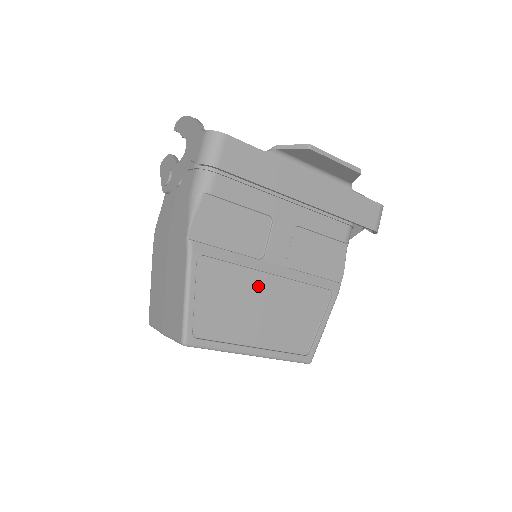
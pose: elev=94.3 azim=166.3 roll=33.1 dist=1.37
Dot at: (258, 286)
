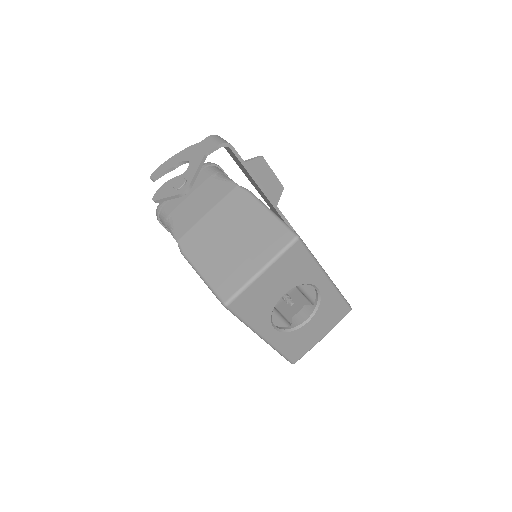
Dot at: occluded
